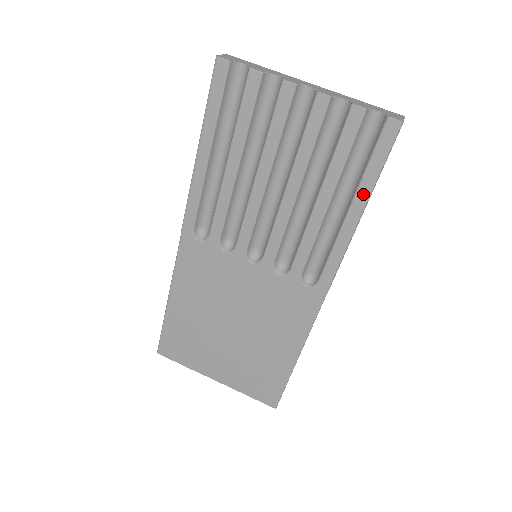
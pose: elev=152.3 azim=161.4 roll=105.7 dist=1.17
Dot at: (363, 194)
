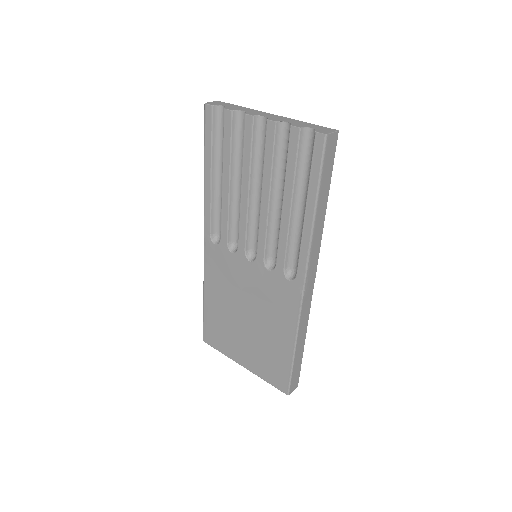
Dot at: (312, 197)
